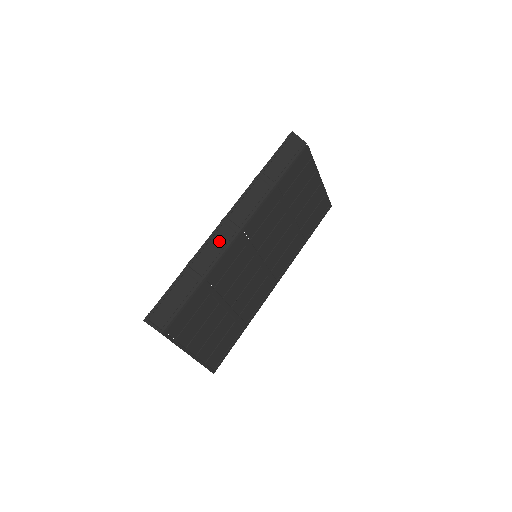
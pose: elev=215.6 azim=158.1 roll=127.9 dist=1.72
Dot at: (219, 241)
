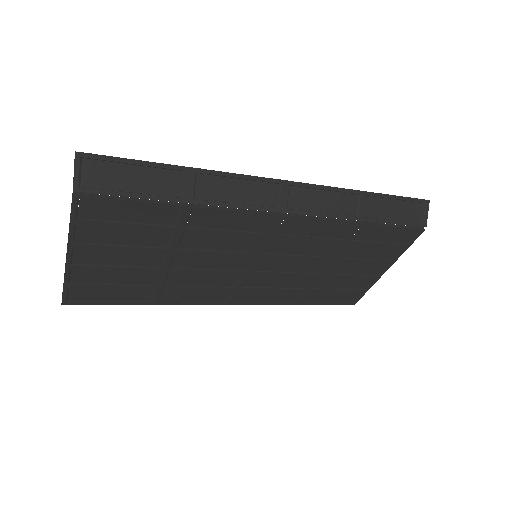
Dot at: (254, 193)
